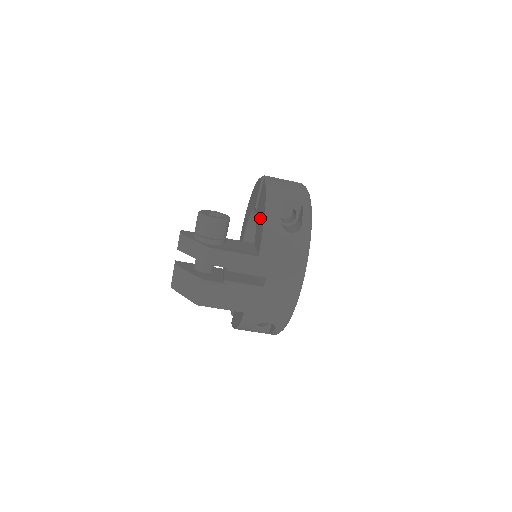
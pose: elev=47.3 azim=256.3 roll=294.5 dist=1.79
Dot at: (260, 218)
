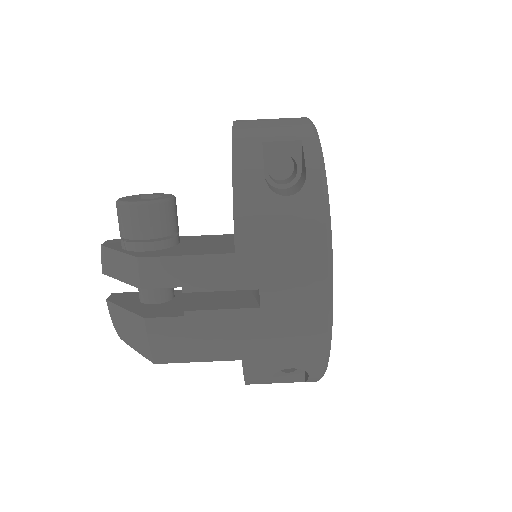
Dot at: occluded
